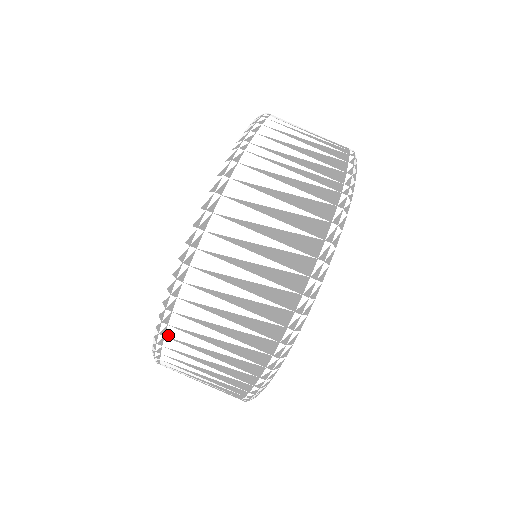
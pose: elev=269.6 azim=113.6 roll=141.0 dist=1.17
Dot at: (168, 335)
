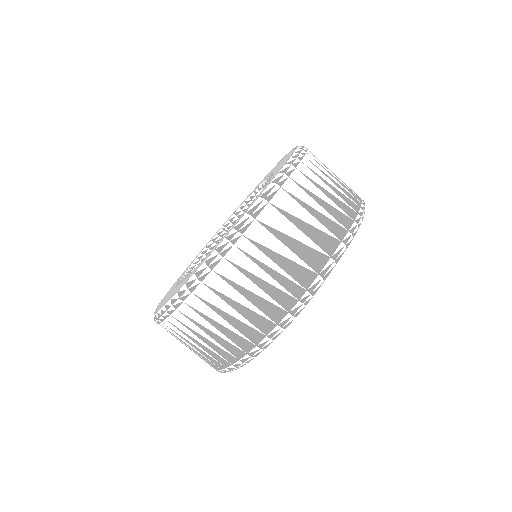
Dot at: occluded
